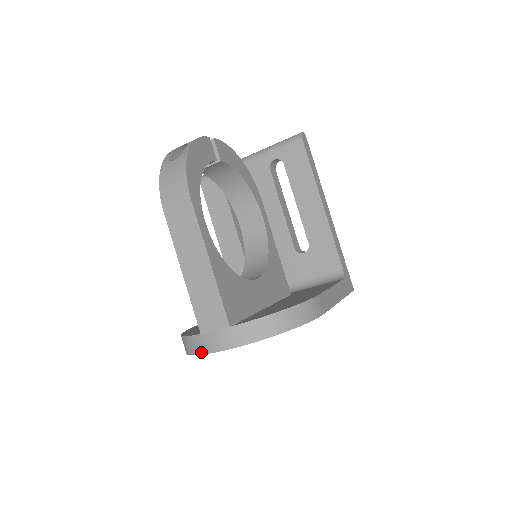
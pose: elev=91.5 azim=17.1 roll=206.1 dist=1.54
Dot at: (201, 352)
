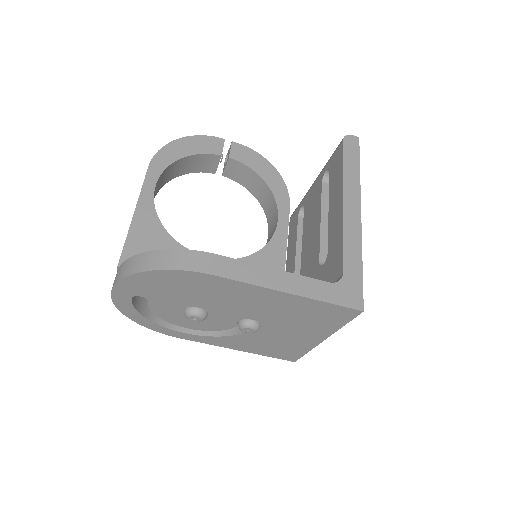
Dot at: (115, 302)
